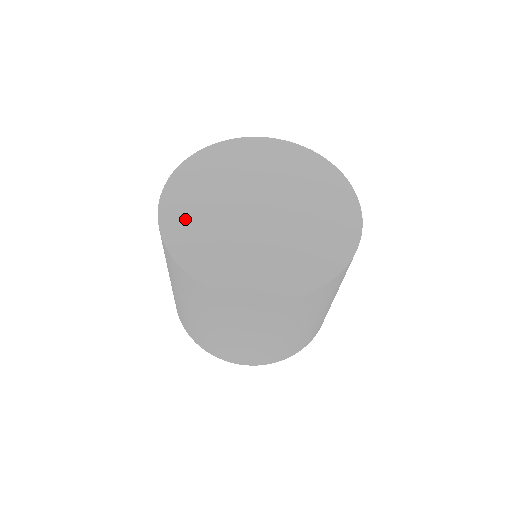
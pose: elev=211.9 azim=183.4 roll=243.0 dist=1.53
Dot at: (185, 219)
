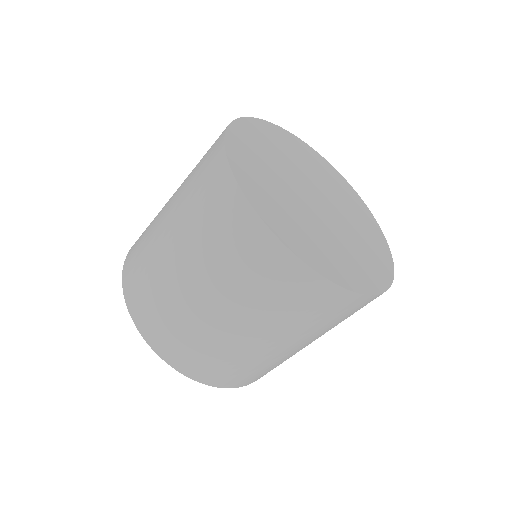
Dot at: (253, 143)
